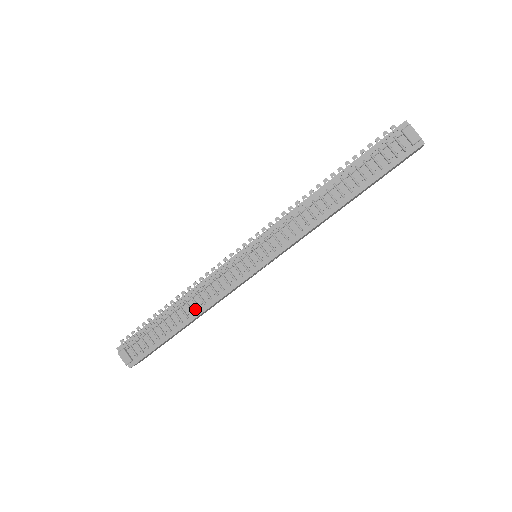
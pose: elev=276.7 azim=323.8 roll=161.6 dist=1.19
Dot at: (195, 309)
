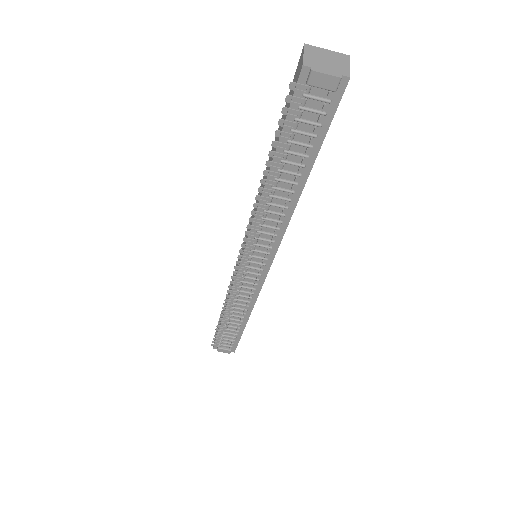
Dot at: (244, 311)
